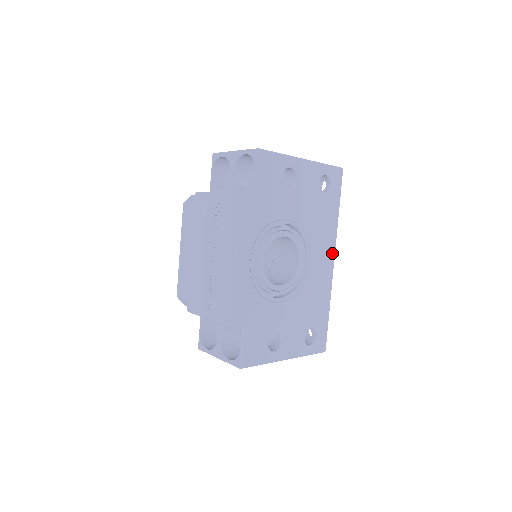
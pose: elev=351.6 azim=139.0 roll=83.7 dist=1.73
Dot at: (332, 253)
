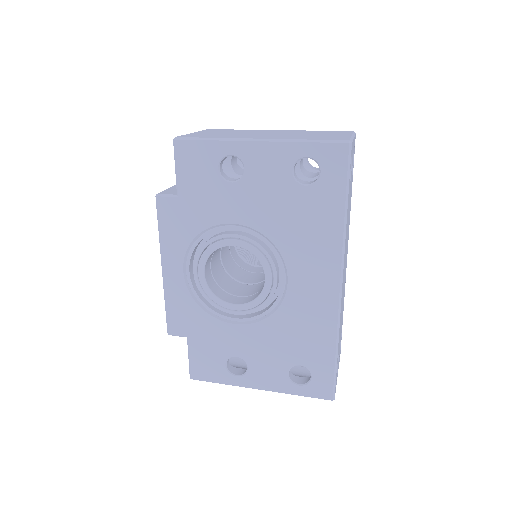
Dot at: (334, 273)
